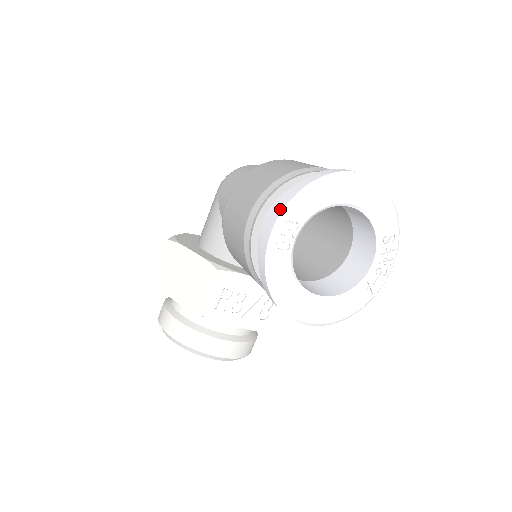
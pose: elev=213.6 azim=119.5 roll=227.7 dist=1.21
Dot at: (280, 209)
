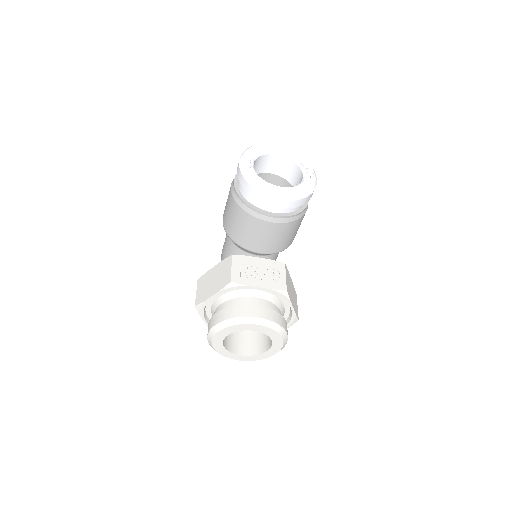
Dot at: occluded
